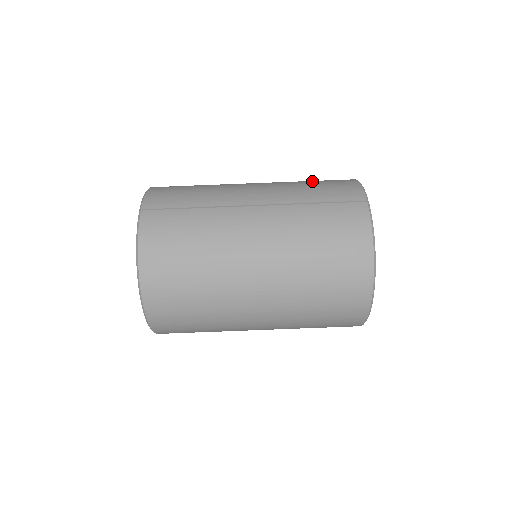
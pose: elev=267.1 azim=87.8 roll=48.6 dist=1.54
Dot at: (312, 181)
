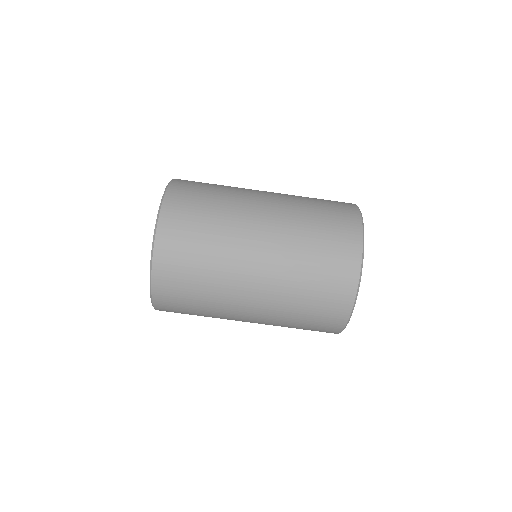
Dot at: (316, 198)
